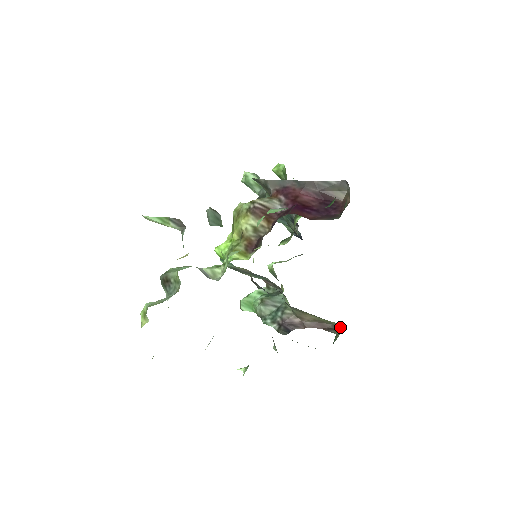
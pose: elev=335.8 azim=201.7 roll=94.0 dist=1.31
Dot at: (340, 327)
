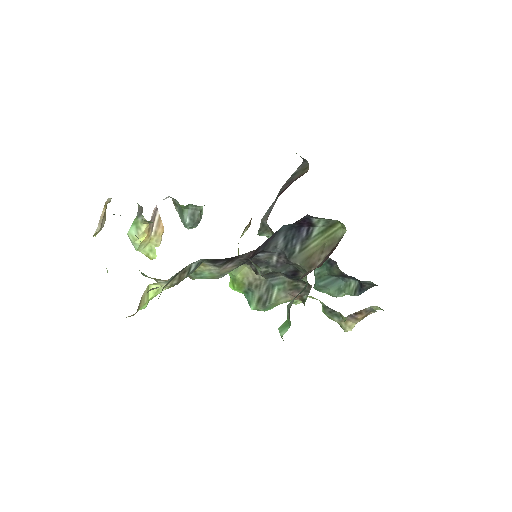
Dot at: occluded
